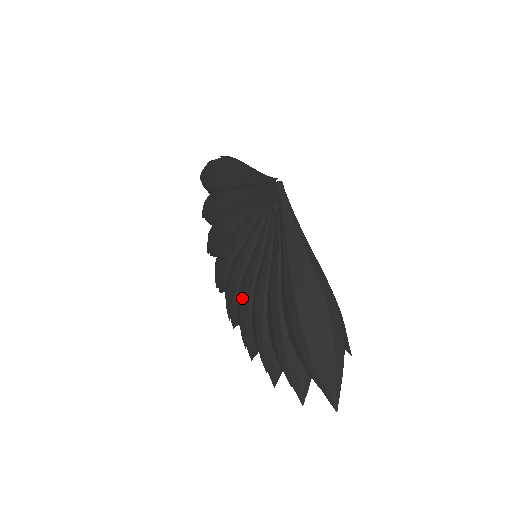
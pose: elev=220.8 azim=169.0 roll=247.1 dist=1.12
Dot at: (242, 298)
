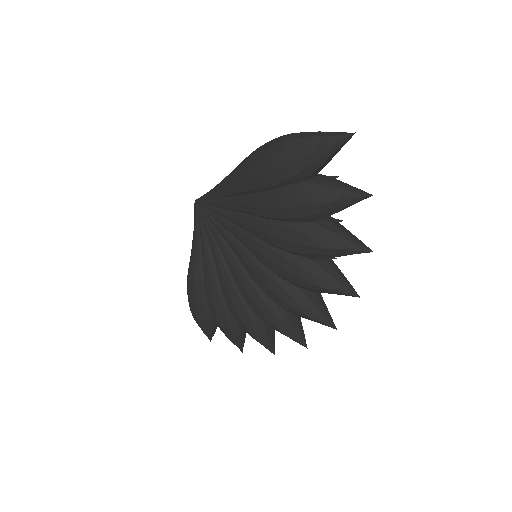
Dot at: (276, 265)
